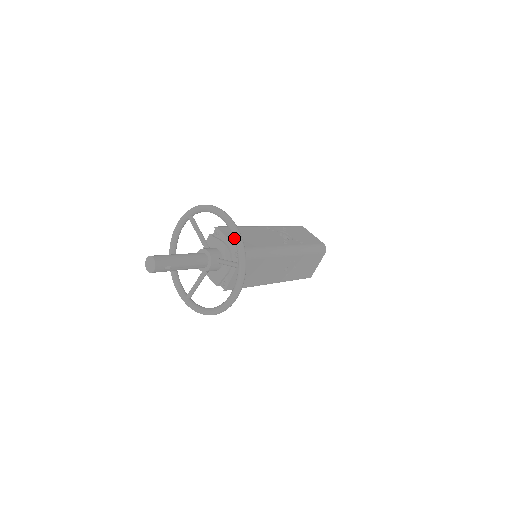
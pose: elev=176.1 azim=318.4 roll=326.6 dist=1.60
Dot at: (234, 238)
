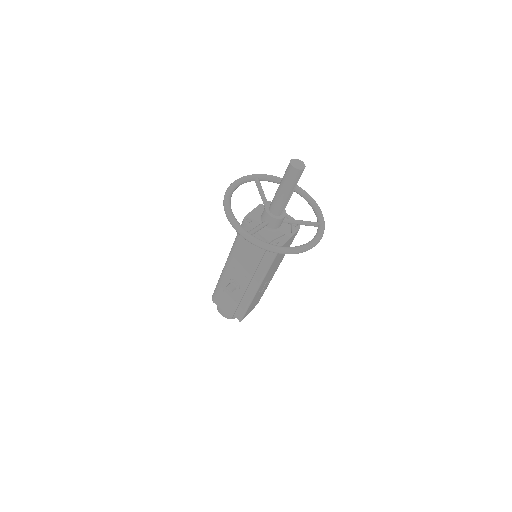
Dot at: (315, 204)
